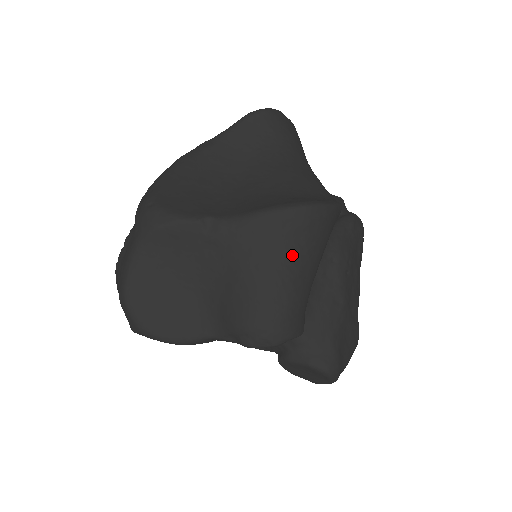
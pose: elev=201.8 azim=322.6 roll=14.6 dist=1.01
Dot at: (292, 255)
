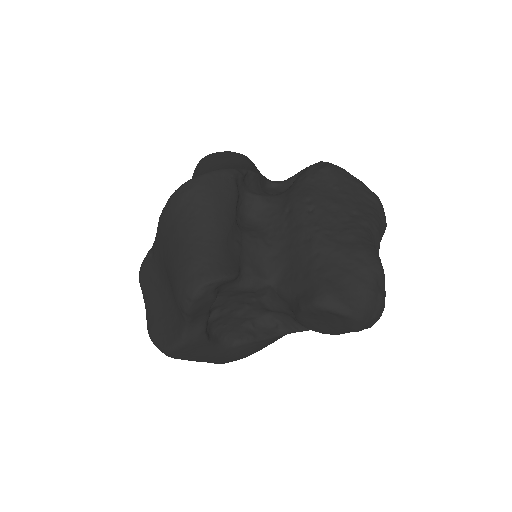
Dot at: (180, 228)
